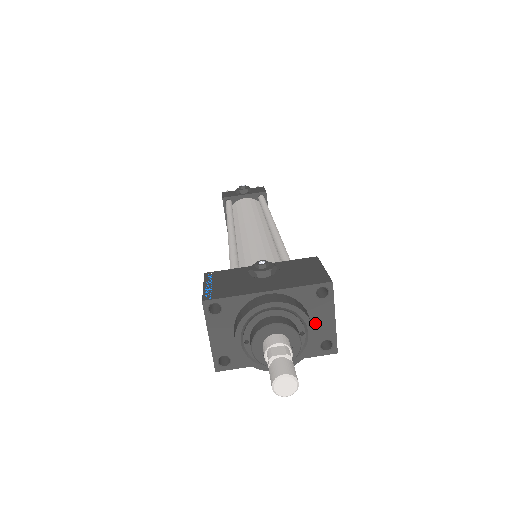
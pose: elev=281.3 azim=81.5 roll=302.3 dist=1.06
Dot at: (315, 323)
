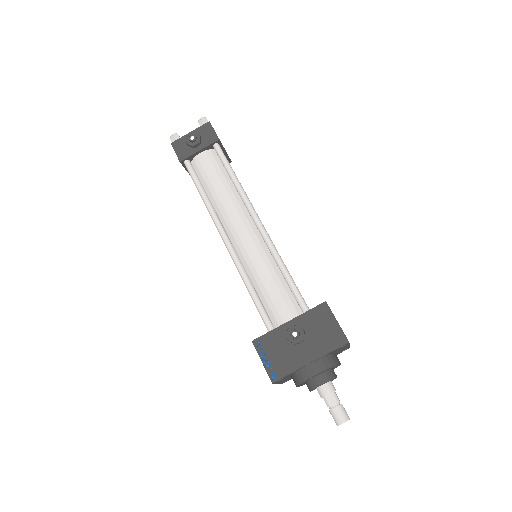
Dot at: occluded
